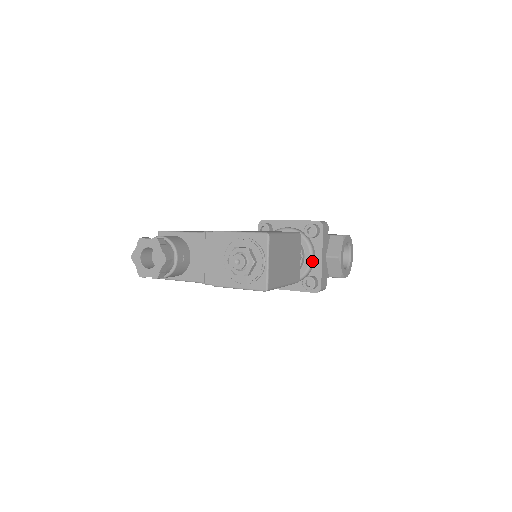
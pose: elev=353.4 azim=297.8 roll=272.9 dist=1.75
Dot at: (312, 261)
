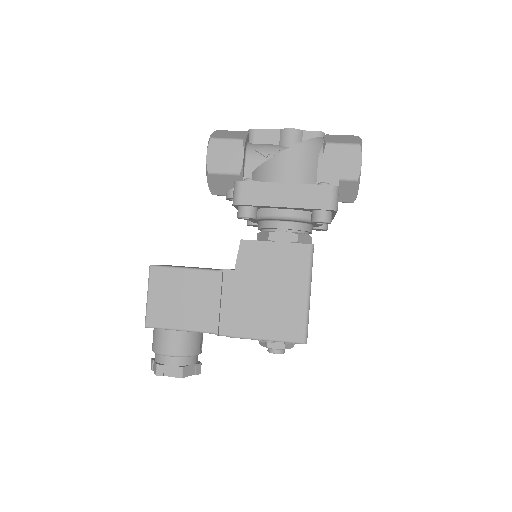
Dot at: occluded
